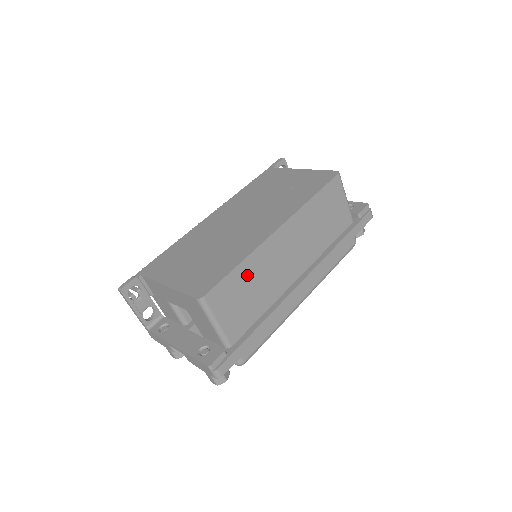
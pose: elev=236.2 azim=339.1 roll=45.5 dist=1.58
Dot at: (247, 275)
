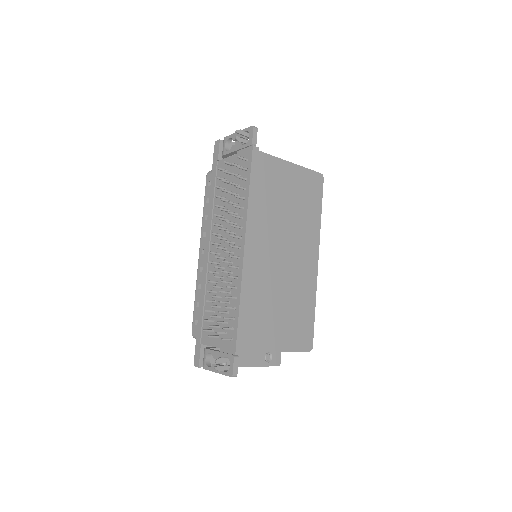
Dot at: occluded
